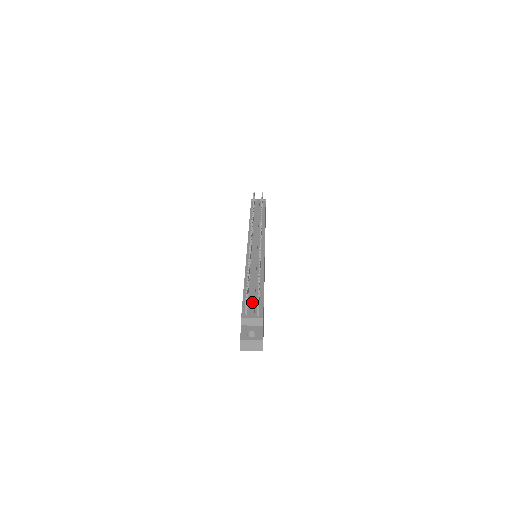
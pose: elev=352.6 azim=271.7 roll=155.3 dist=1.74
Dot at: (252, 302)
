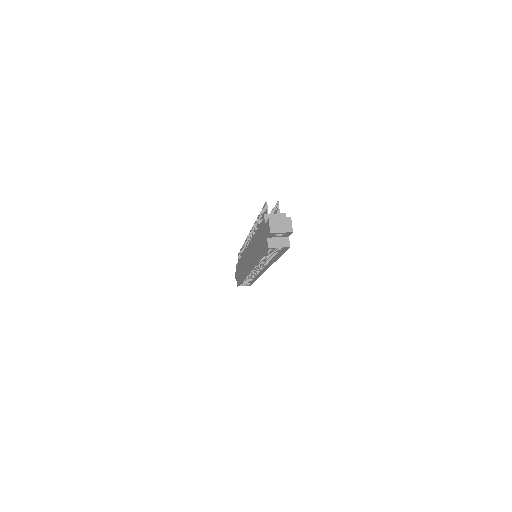
Dot at: occluded
